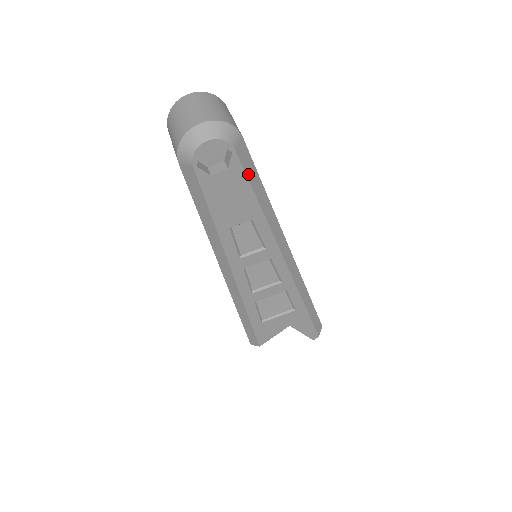
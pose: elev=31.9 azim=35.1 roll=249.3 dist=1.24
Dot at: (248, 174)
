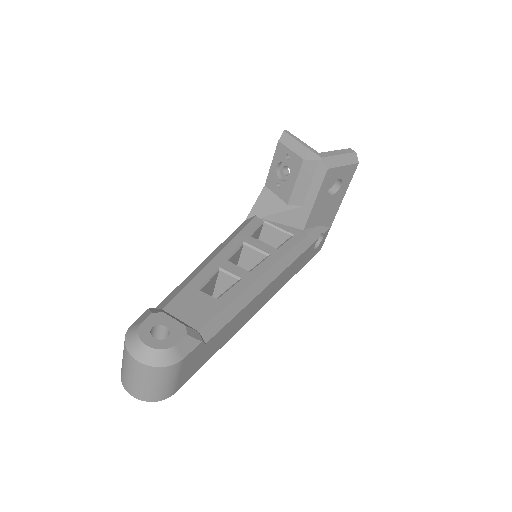
Dot at: occluded
